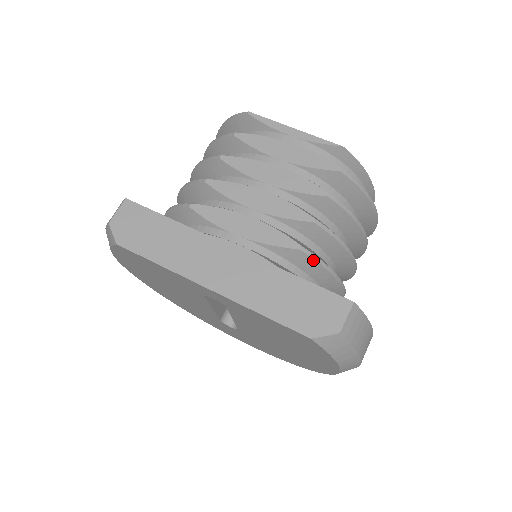
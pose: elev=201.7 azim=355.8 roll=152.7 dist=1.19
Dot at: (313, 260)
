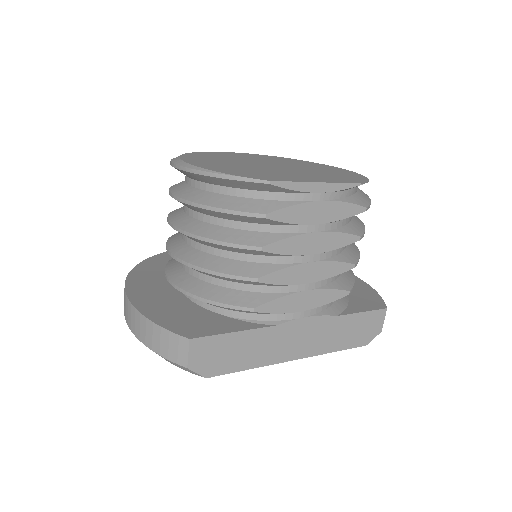
Dot at: (352, 289)
